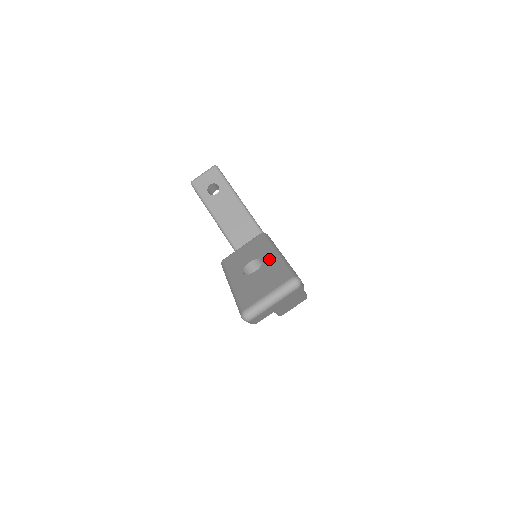
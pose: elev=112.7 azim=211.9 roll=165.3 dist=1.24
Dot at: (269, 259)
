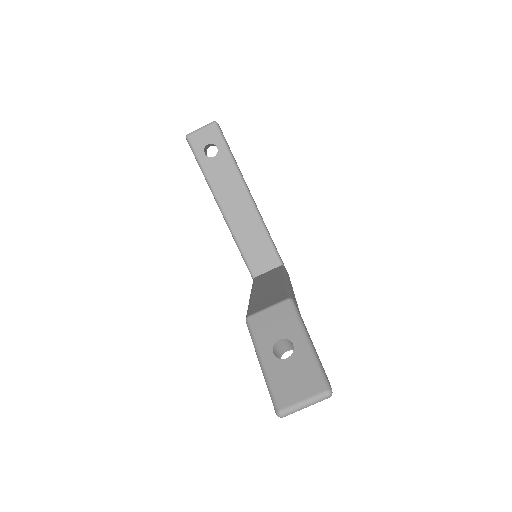
Dot at: (301, 348)
